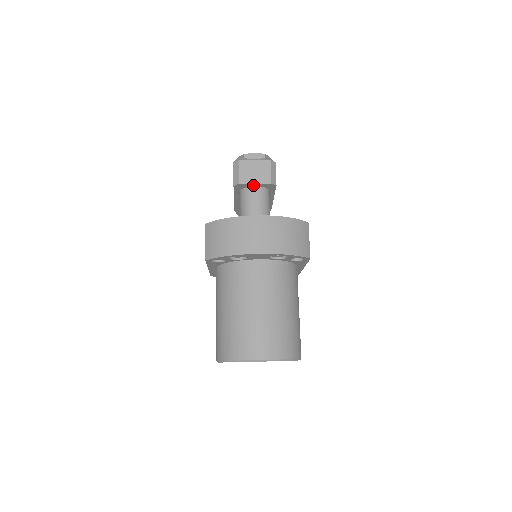
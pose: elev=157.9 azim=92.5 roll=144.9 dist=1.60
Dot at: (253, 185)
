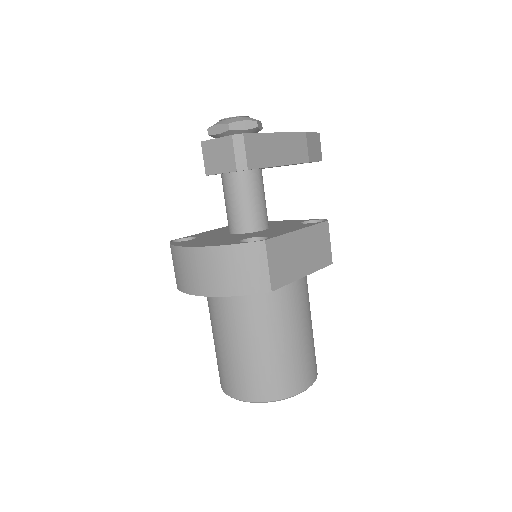
Dot at: (223, 173)
